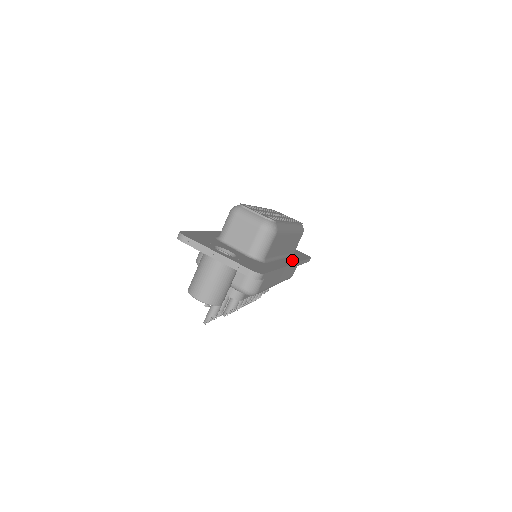
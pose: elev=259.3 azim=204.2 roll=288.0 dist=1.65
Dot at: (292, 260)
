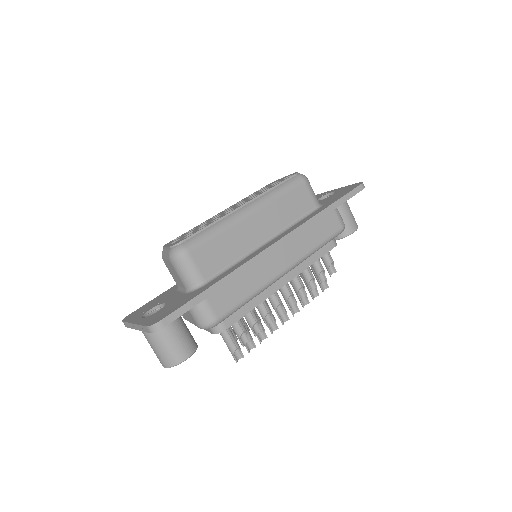
Dot at: (289, 231)
